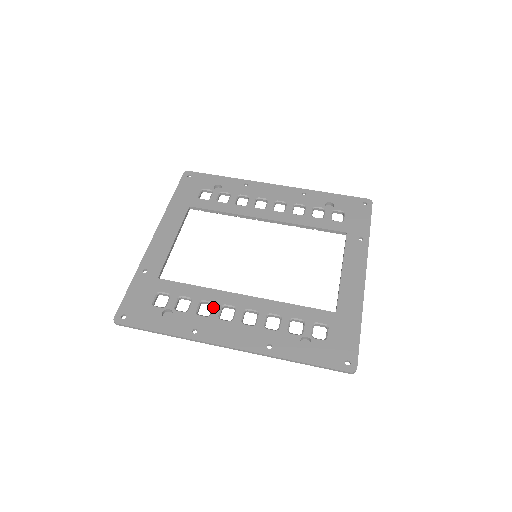
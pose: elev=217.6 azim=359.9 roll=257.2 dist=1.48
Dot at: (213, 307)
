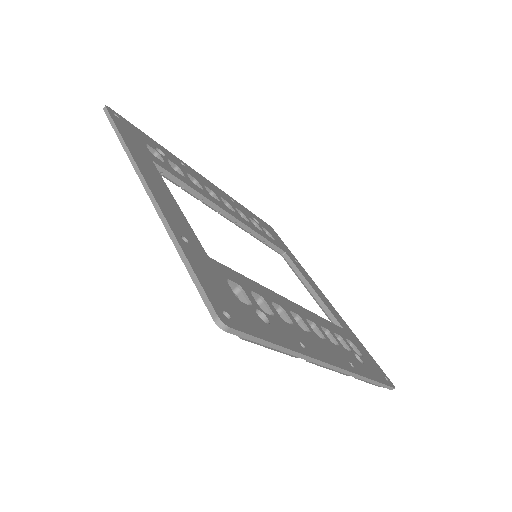
Dot at: (287, 312)
